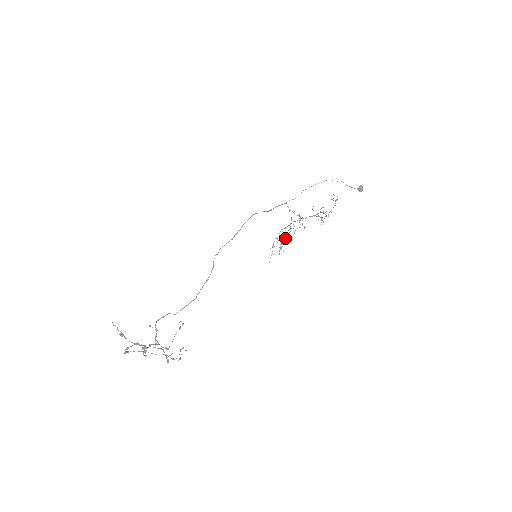
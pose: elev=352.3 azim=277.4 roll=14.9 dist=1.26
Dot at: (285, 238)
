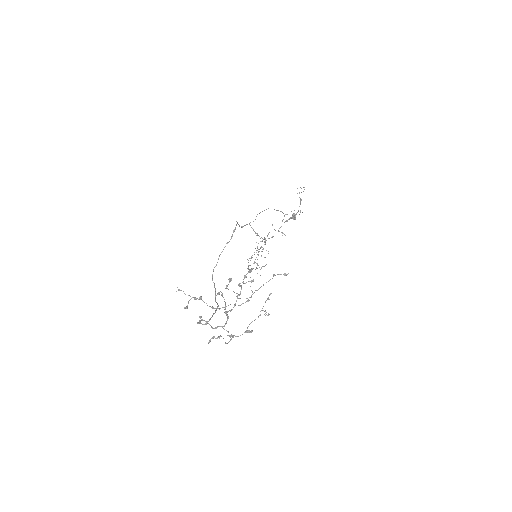
Dot at: (257, 264)
